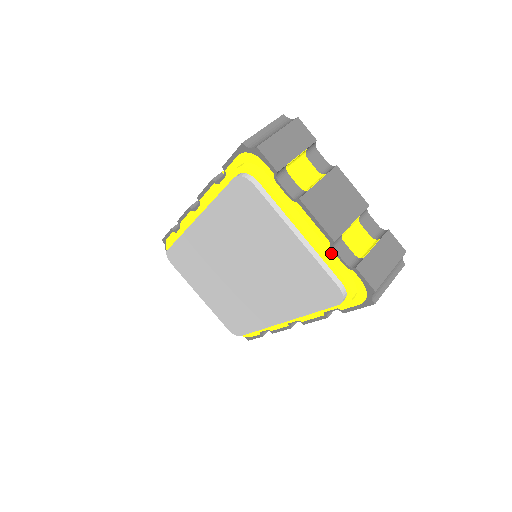
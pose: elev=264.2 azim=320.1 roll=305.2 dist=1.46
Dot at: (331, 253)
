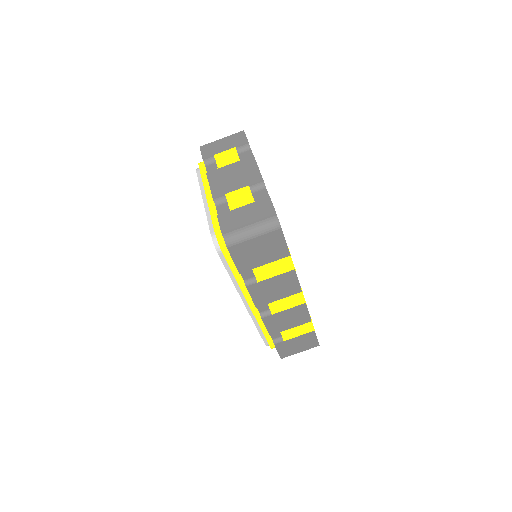
Dot at: (216, 210)
